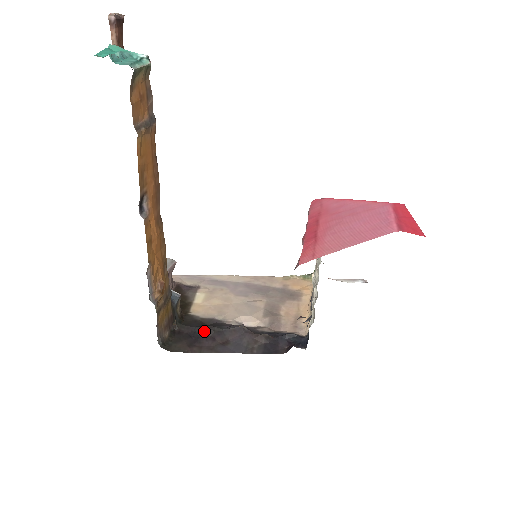
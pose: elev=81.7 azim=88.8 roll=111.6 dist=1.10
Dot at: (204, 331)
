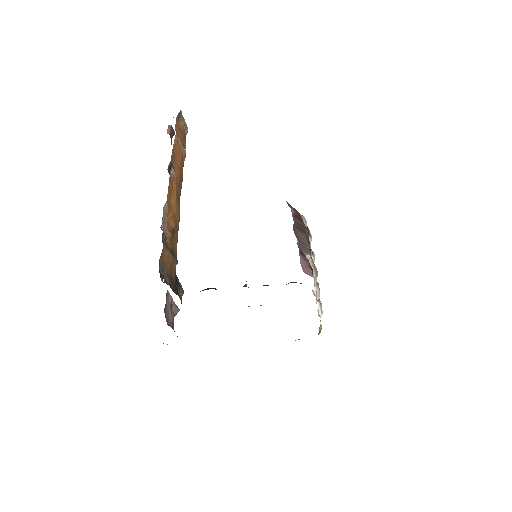
Dot at: (206, 289)
